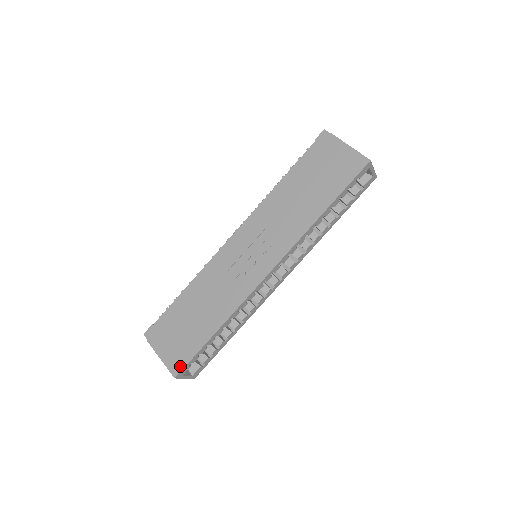
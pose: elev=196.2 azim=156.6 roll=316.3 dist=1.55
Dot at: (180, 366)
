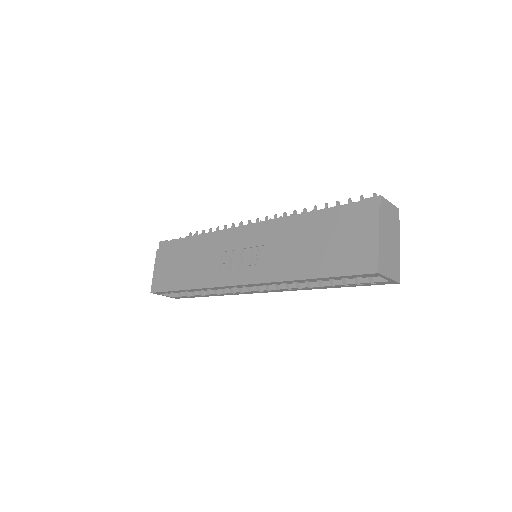
Dot at: (157, 288)
